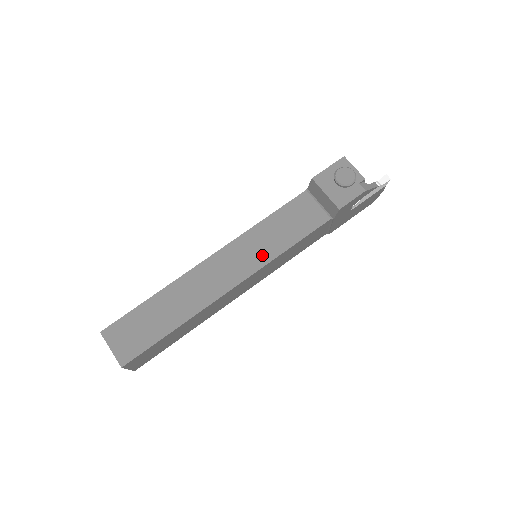
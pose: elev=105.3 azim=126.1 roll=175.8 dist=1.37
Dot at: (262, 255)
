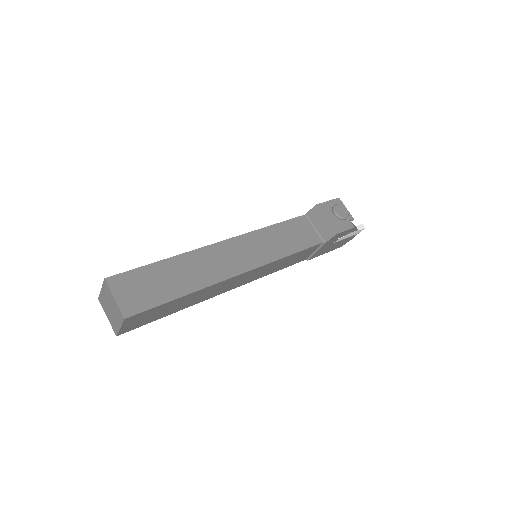
Dot at: (268, 253)
